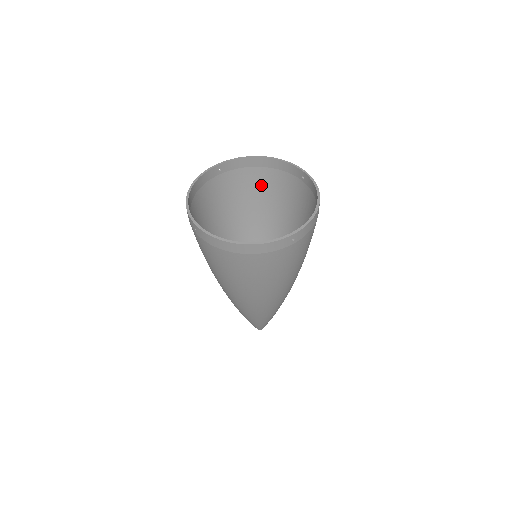
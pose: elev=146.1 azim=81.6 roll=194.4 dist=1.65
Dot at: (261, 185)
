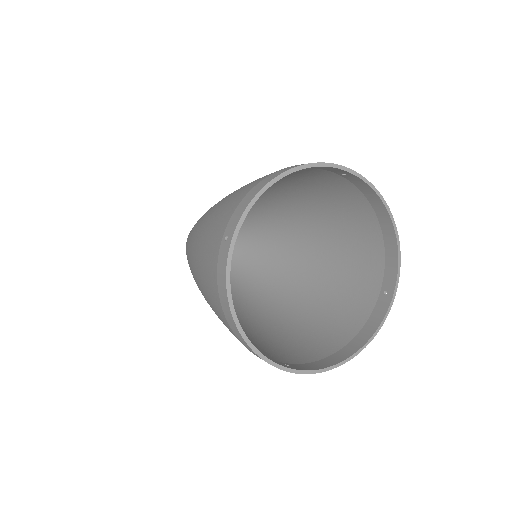
Dot at: occluded
